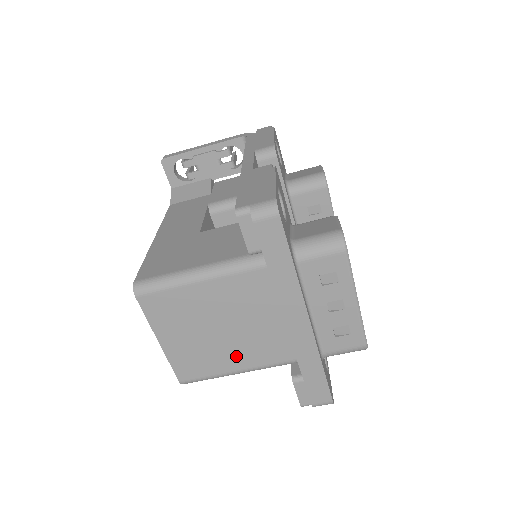
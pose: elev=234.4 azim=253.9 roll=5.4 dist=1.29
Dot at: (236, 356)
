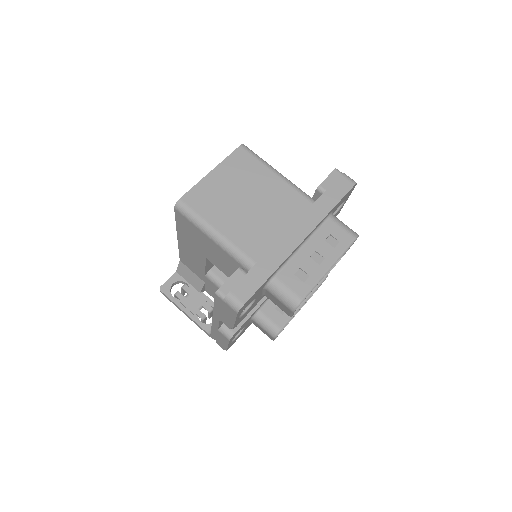
Dot at: (231, 223)
